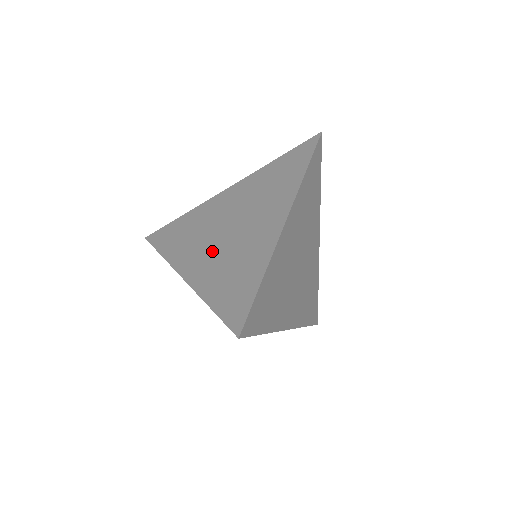
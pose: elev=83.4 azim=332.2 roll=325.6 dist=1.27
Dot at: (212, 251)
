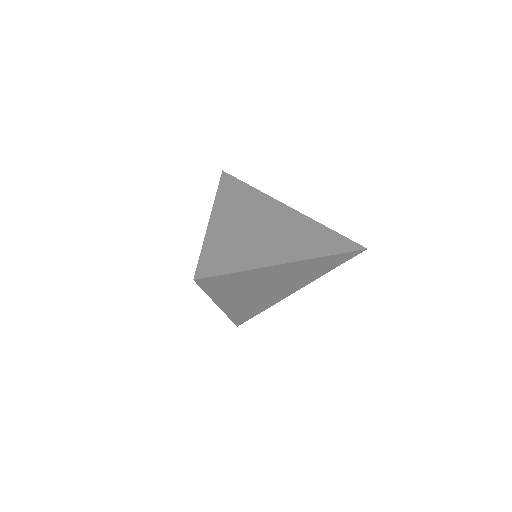
Dot at: (248, 299)
